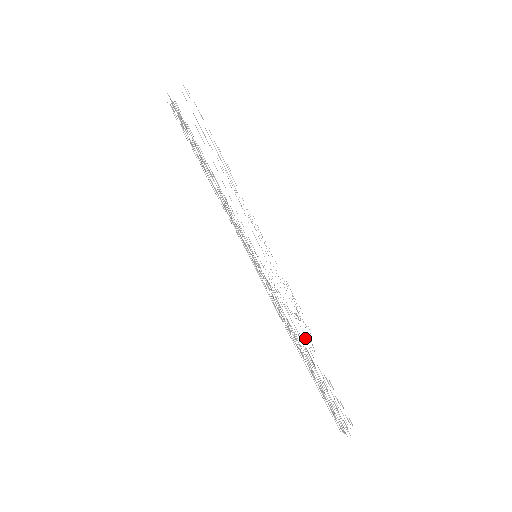
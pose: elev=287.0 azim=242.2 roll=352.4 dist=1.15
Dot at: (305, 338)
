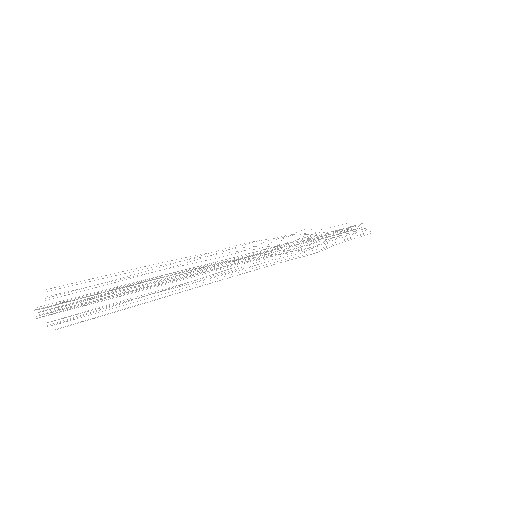
Dot at: occluded
